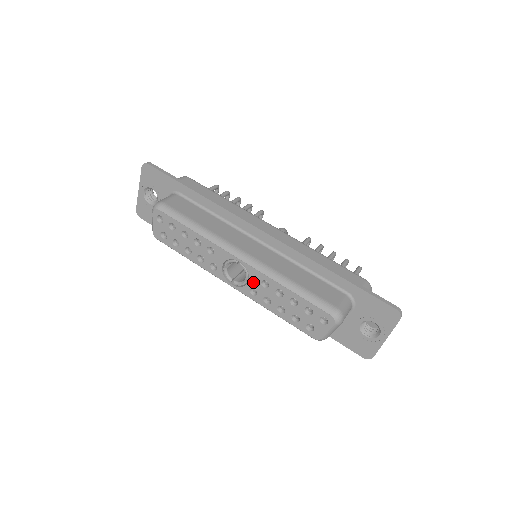
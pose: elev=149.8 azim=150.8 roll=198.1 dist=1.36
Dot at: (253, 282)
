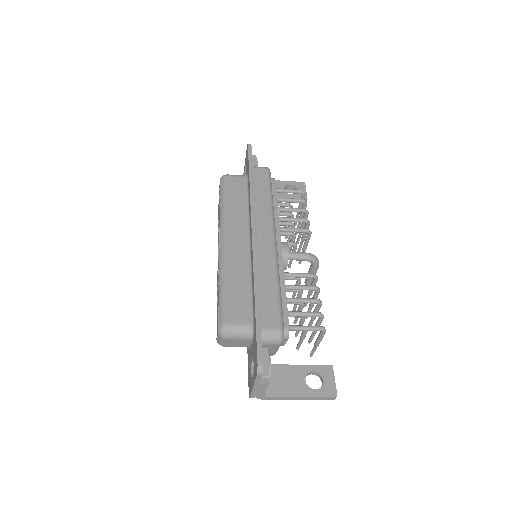
Dot at: (218, 266)
